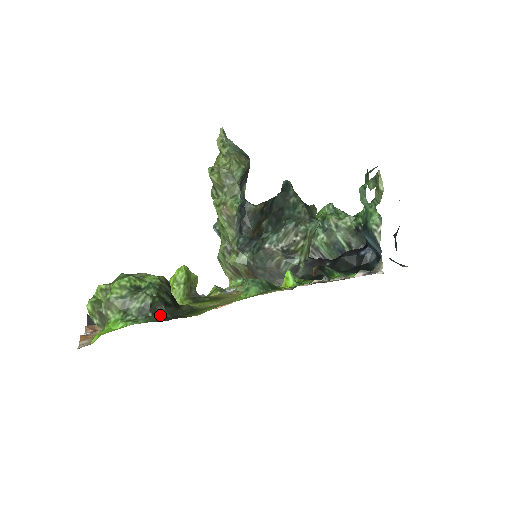
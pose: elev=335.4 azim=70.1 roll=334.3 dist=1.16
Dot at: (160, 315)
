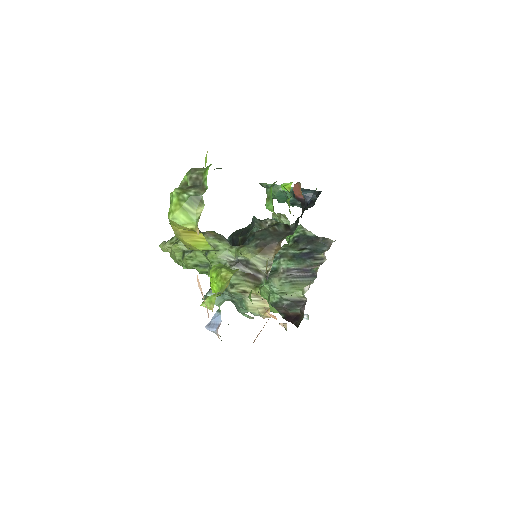
Dot at: occluded
